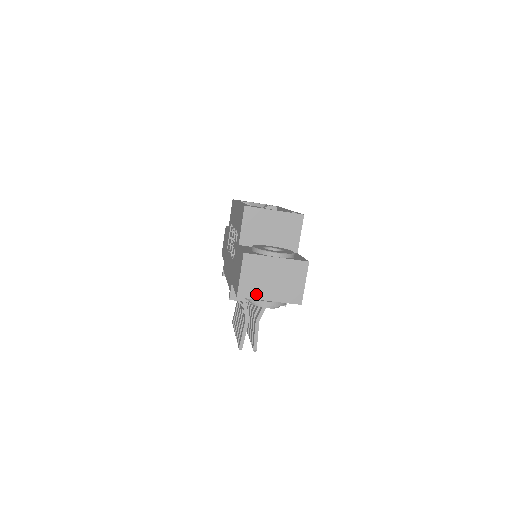
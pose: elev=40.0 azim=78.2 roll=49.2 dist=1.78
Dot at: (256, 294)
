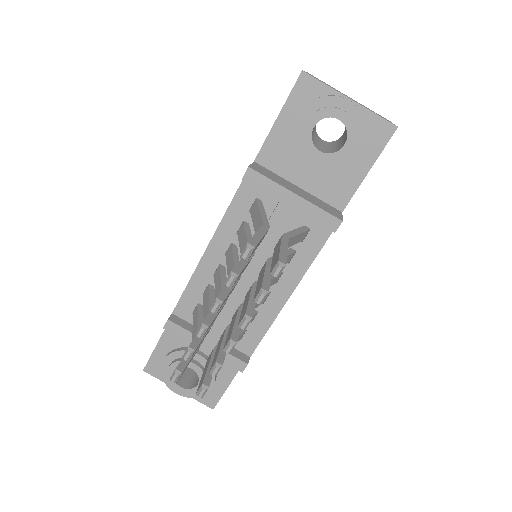
Dot at: (329, 86)
